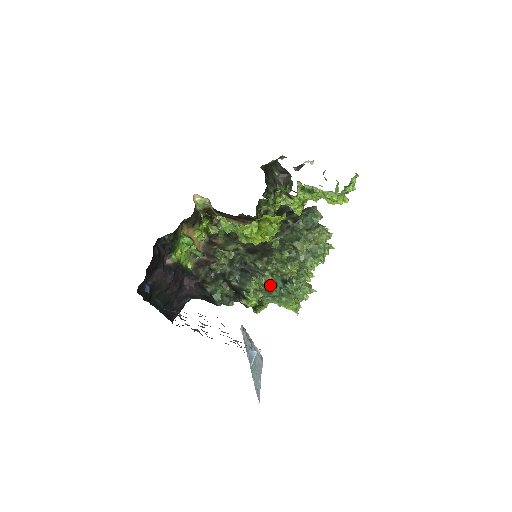
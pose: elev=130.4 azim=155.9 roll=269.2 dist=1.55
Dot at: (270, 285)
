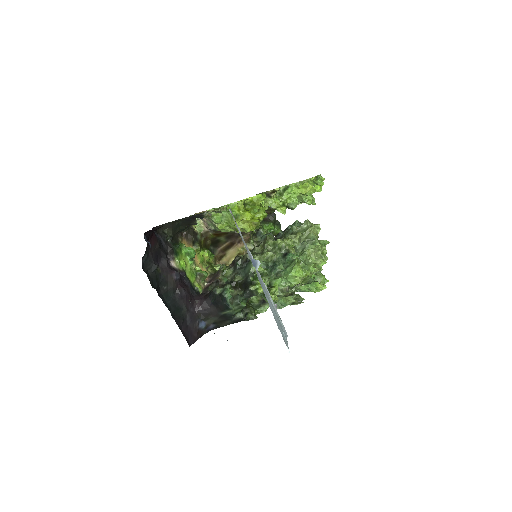
Dot at: (273, 264)
